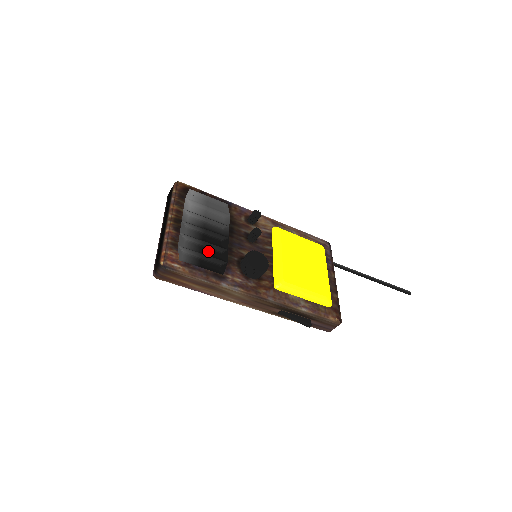
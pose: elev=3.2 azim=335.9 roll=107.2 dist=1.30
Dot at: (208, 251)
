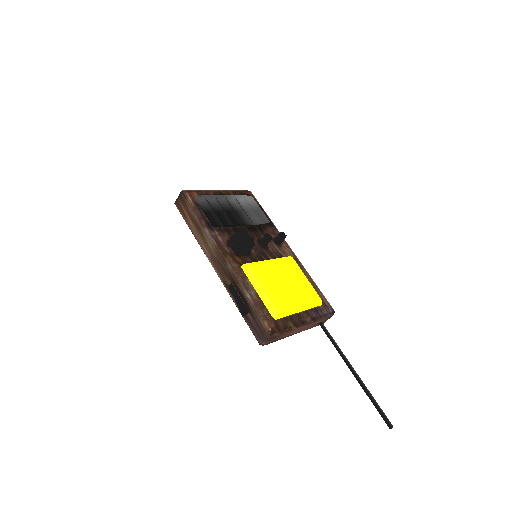
Dot at: (221, 216)
